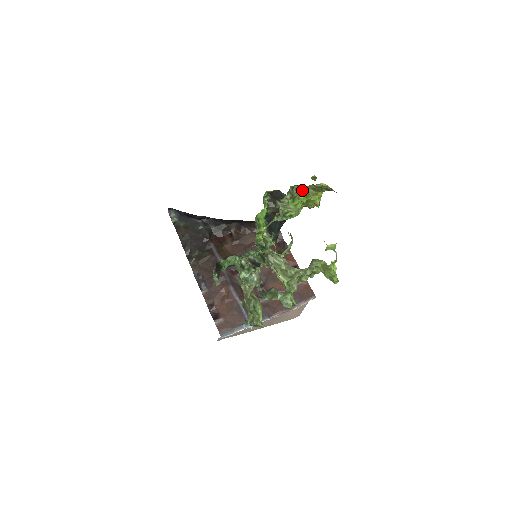
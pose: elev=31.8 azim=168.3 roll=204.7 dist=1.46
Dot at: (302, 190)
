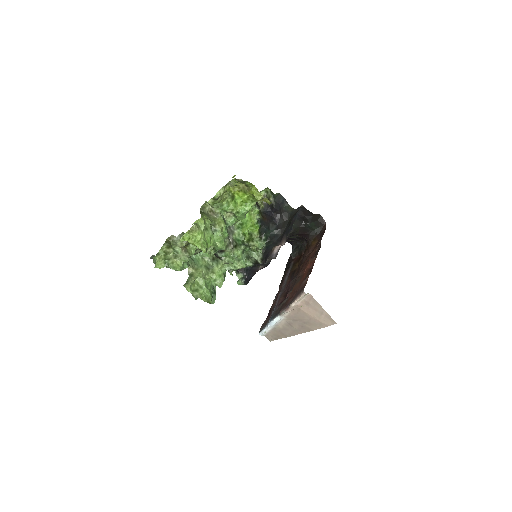
Dot at: (238, 189)
